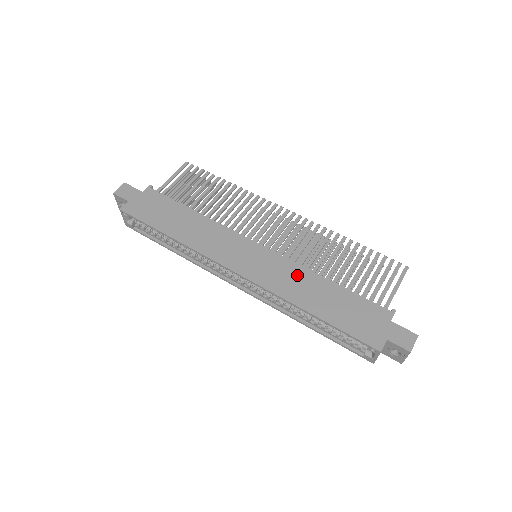
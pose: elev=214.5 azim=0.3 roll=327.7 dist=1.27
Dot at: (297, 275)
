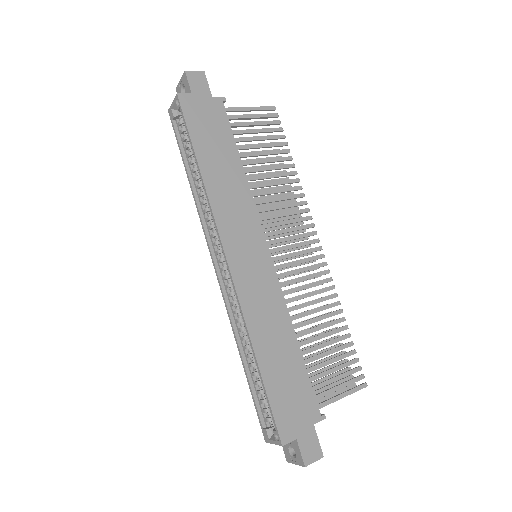
Dot at: (275, 311)
